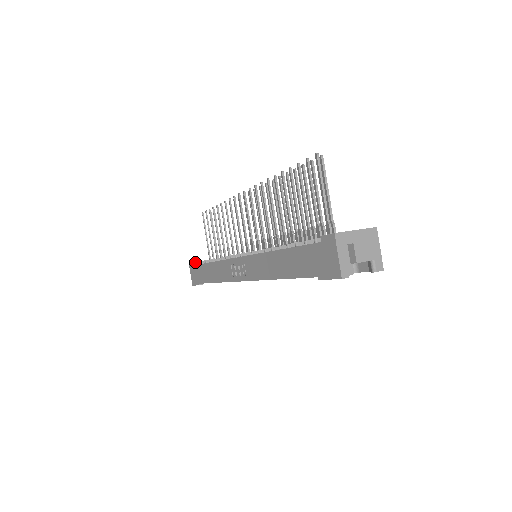
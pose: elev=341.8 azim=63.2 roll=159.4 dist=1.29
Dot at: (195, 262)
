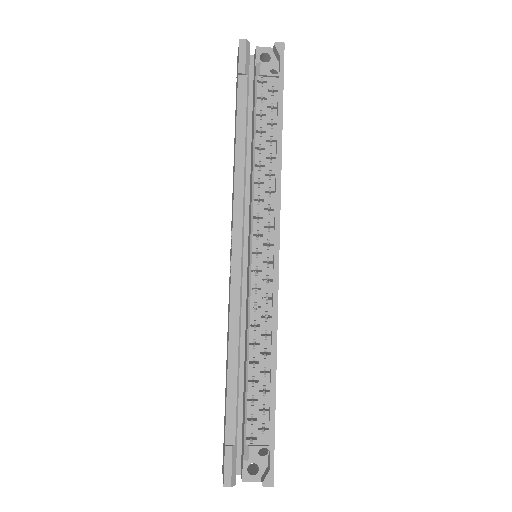
Dot at: occluded
